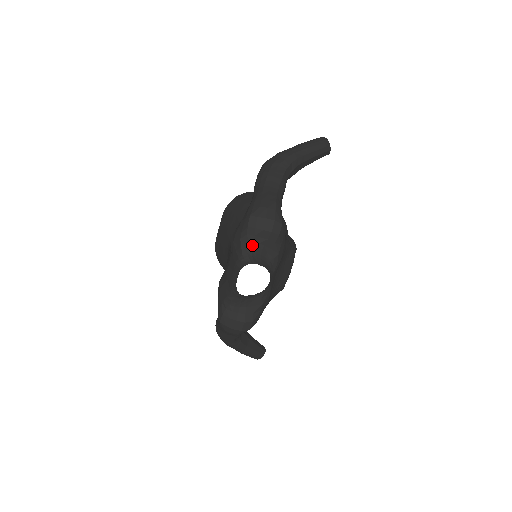
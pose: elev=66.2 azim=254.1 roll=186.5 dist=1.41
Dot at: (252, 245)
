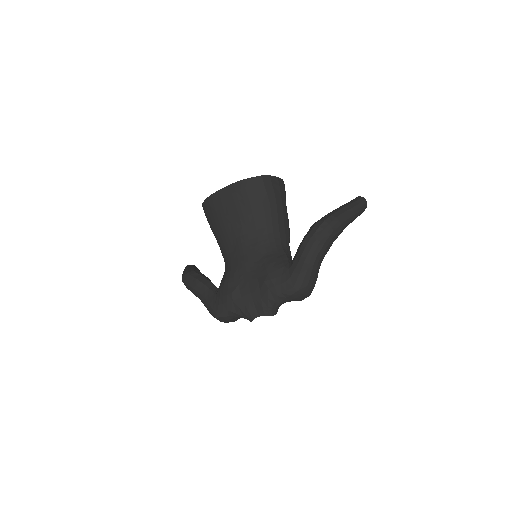
Dot at: (283, 303)
